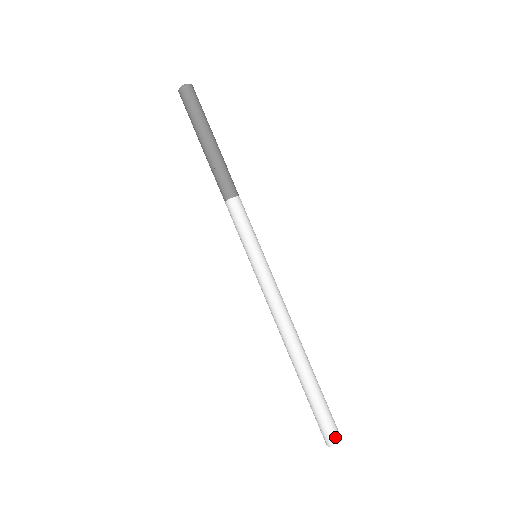
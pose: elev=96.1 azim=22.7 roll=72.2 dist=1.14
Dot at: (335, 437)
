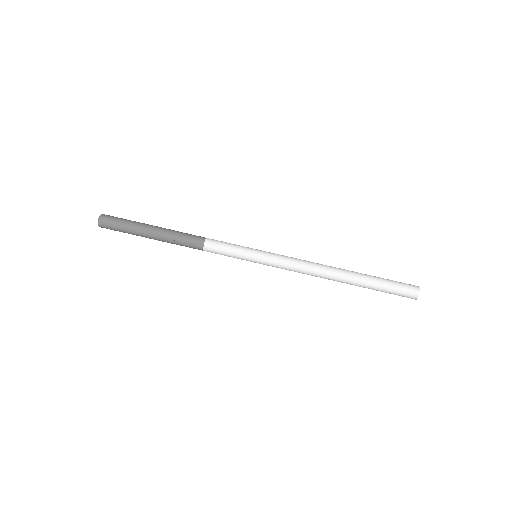
Dot at: (413, 295)
